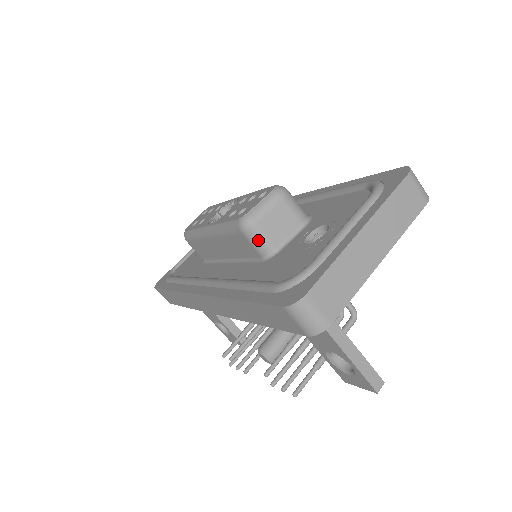
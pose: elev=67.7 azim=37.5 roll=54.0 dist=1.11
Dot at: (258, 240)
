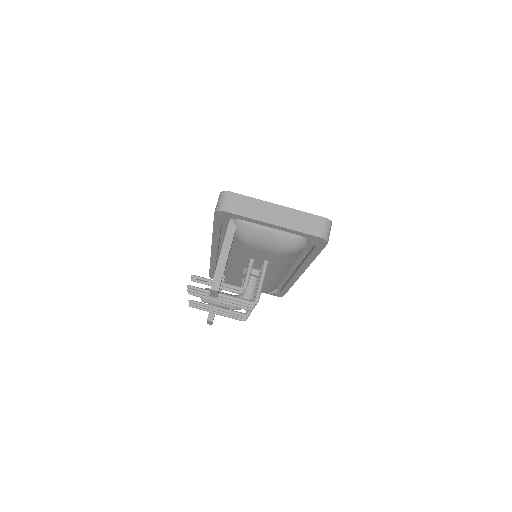
Dot at: occluded
